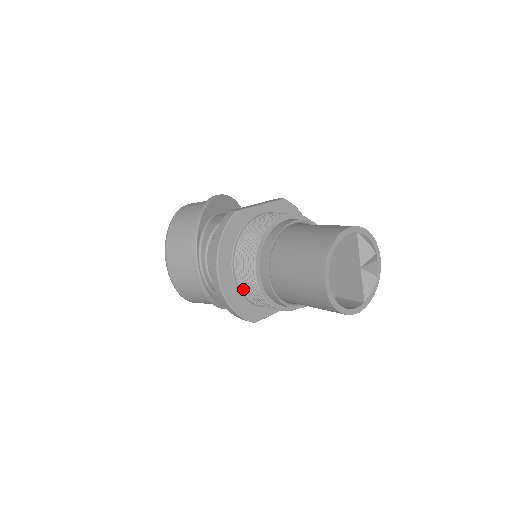
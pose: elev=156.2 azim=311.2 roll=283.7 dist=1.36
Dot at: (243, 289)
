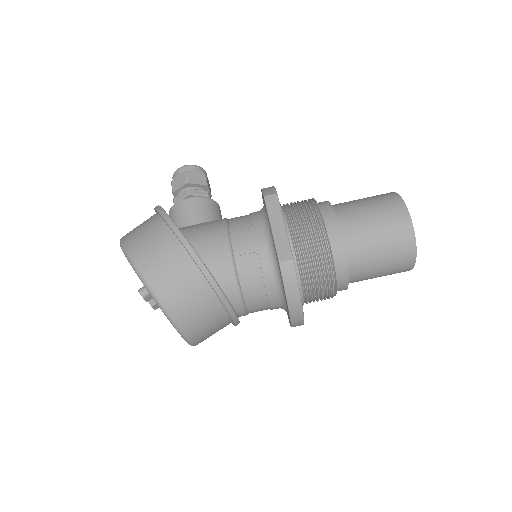
Dot at: occluded
